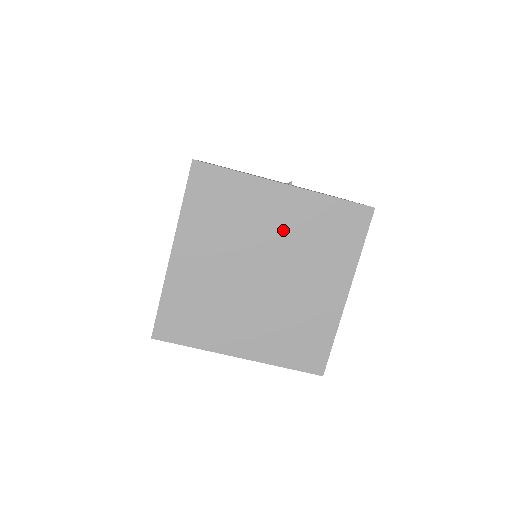
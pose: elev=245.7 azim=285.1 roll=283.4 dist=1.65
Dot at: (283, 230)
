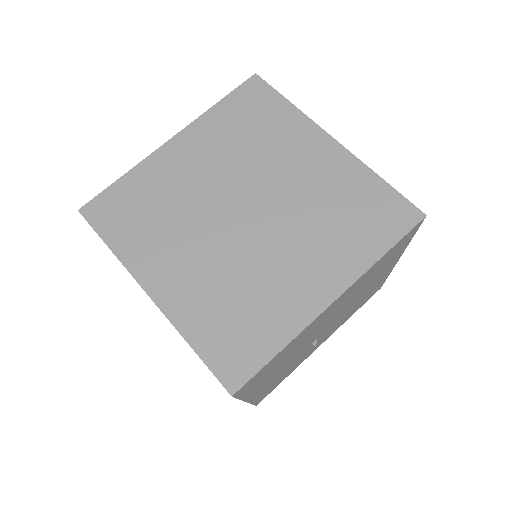
Dot at: (214, 165)
